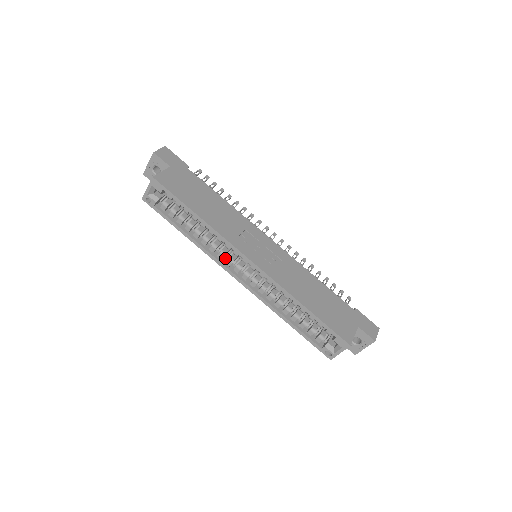
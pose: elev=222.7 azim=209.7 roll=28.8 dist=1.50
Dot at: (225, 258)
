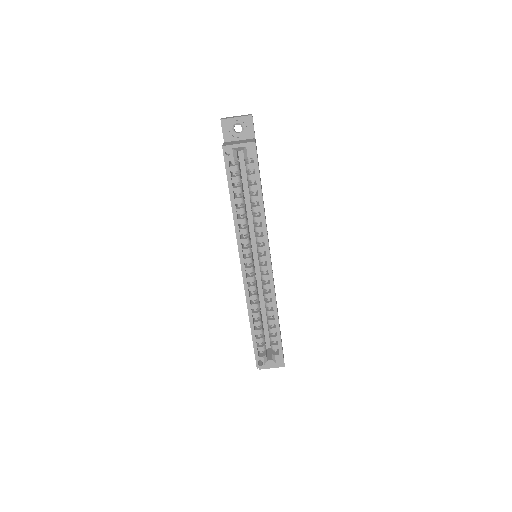
Dot at: (244, 245)
